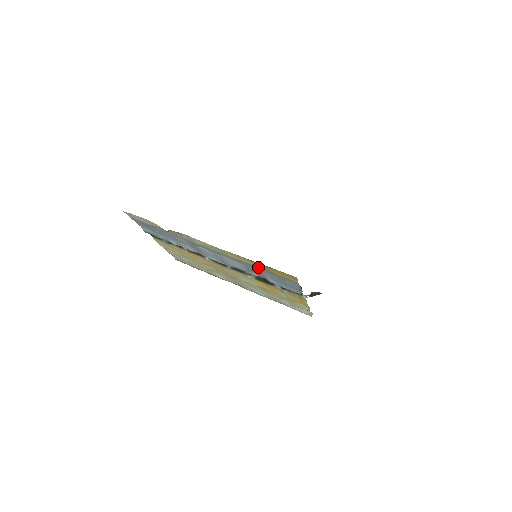
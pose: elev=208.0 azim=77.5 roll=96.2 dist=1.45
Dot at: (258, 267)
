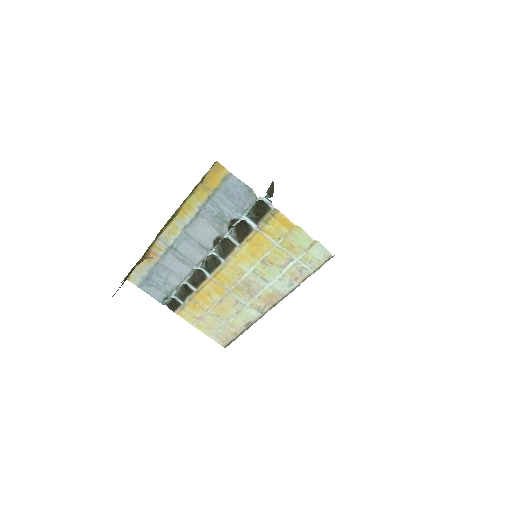
Dot at: (206, 201)
